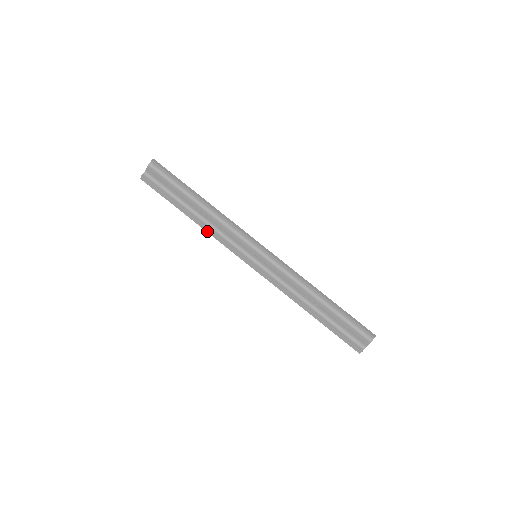
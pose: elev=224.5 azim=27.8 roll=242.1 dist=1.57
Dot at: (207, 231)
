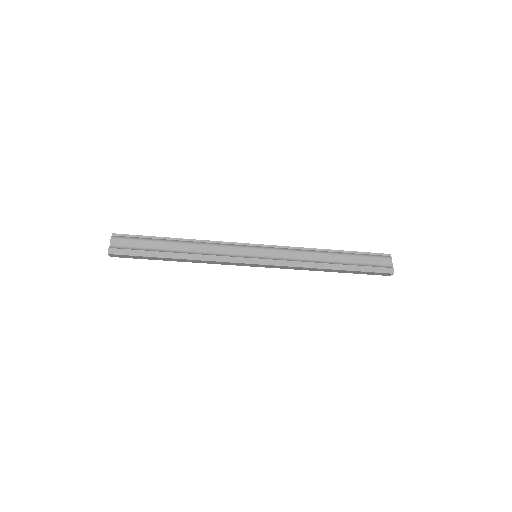
Dot at: (201, 259)
